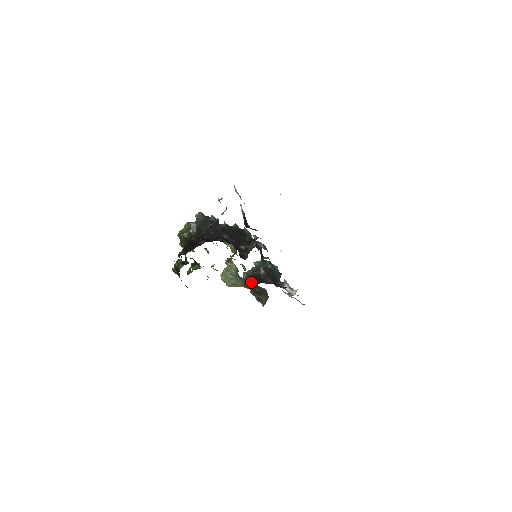
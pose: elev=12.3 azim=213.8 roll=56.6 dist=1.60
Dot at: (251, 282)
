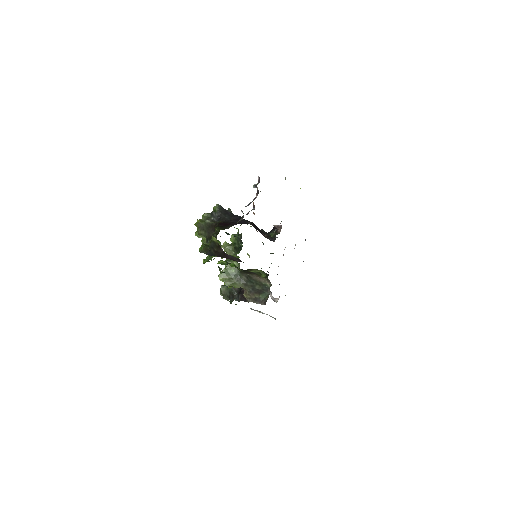
Dot at: (257, 277)
